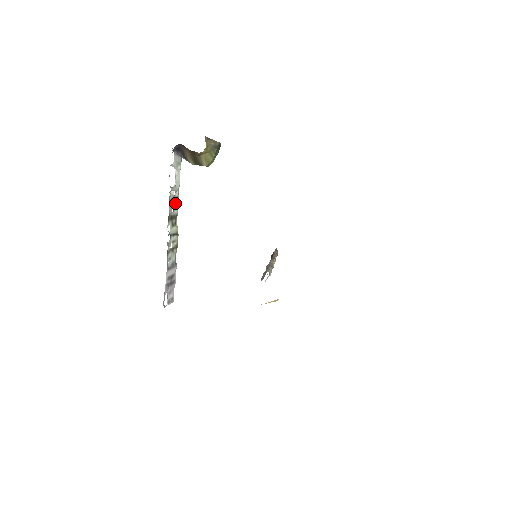
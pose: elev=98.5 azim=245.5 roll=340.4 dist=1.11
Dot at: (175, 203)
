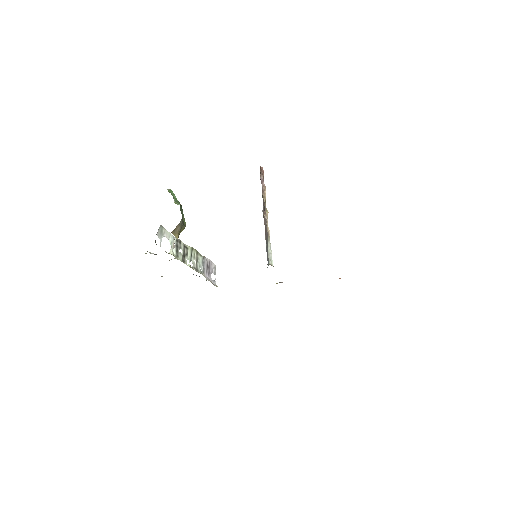
Dot at: (178, 245)
